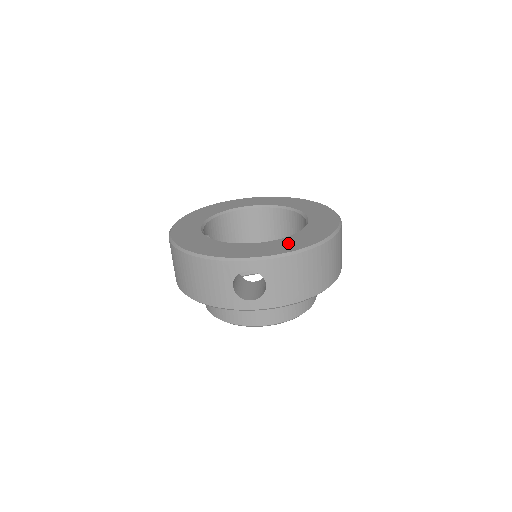
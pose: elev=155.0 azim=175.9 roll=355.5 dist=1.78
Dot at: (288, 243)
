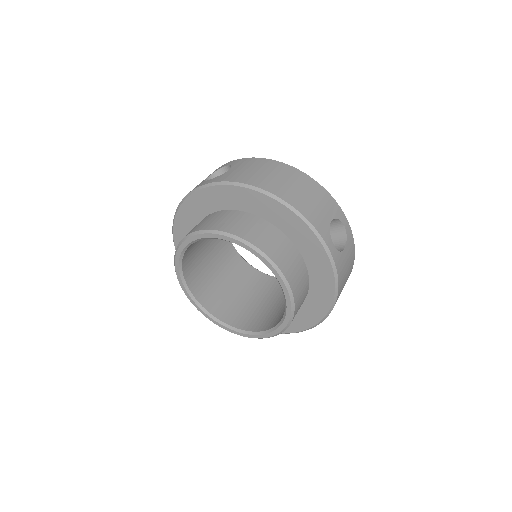
Dot at: occluded
